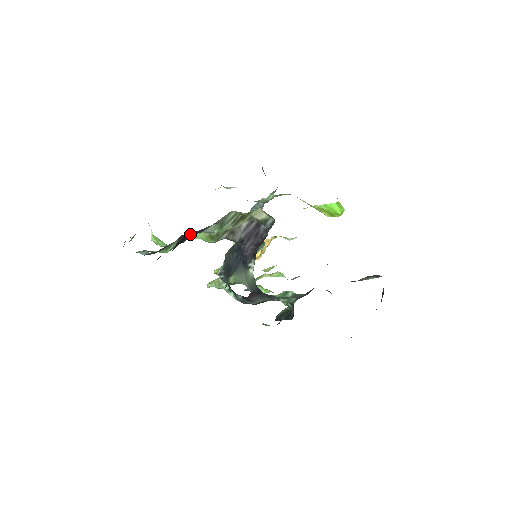
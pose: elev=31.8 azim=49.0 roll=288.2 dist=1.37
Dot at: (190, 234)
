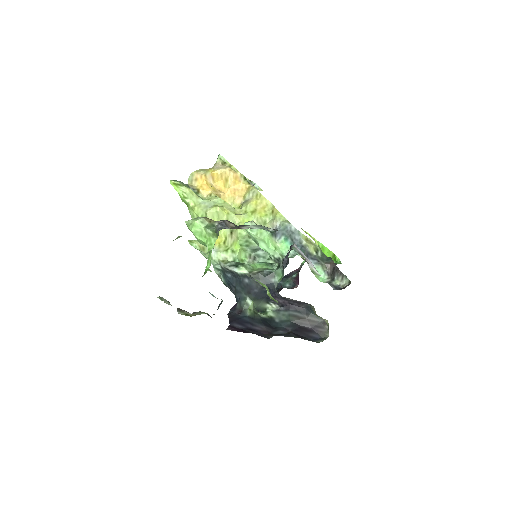
Dot at: occluded
